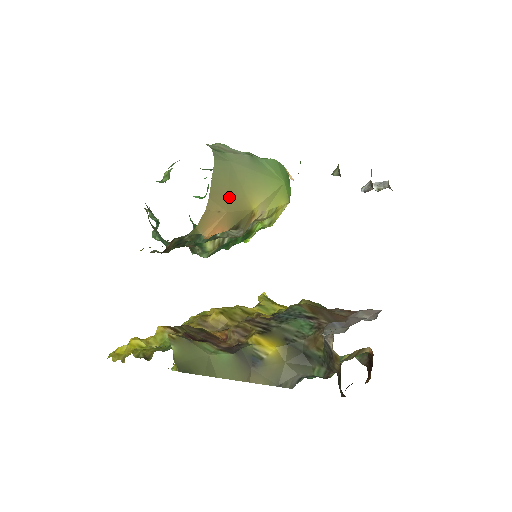
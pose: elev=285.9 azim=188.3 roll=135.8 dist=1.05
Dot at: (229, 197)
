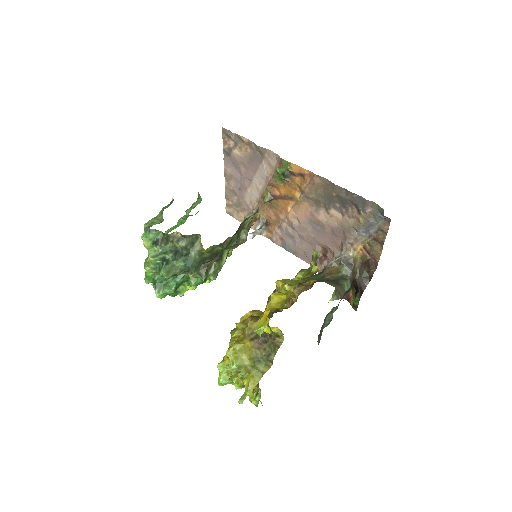
Dot at: occluded
